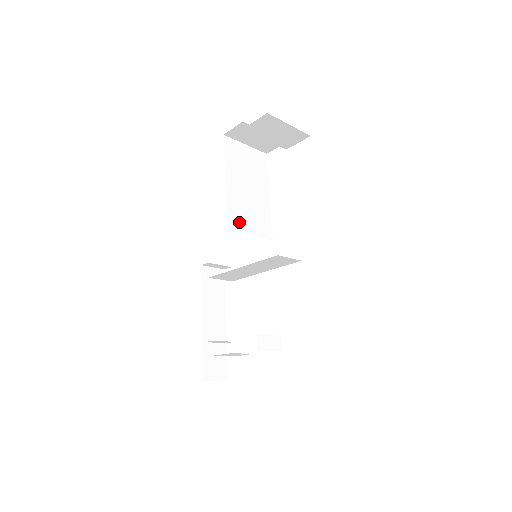
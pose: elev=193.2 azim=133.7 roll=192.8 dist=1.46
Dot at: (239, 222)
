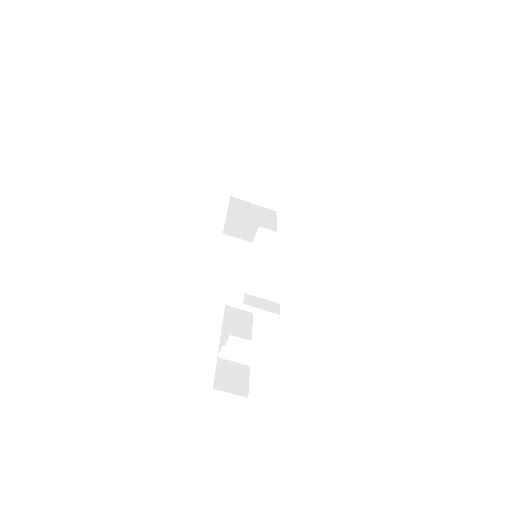
Dot at: (238, 234)
